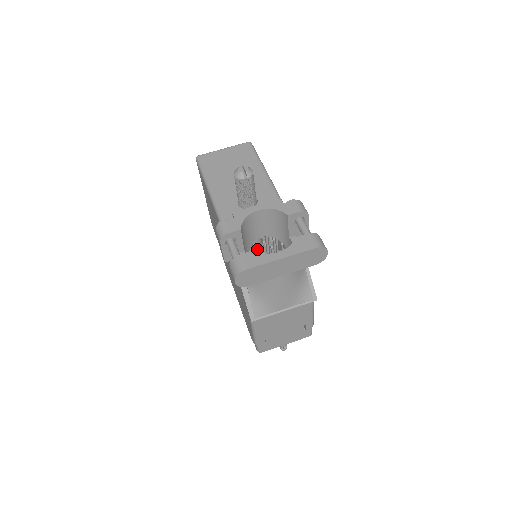
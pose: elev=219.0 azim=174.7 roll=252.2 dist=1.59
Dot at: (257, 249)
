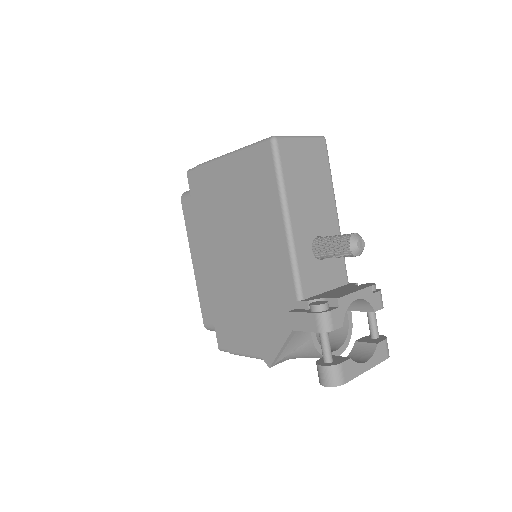
Dot at: occluded
